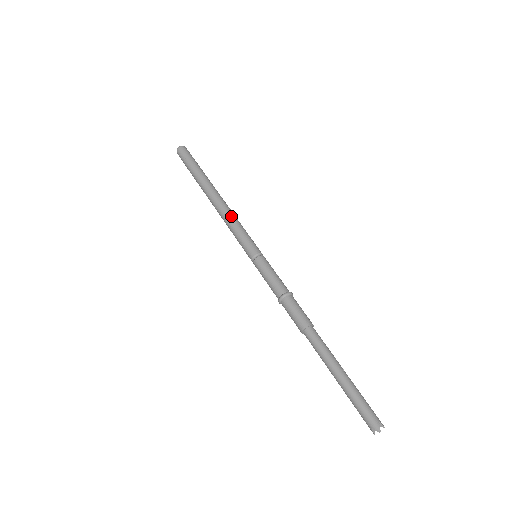
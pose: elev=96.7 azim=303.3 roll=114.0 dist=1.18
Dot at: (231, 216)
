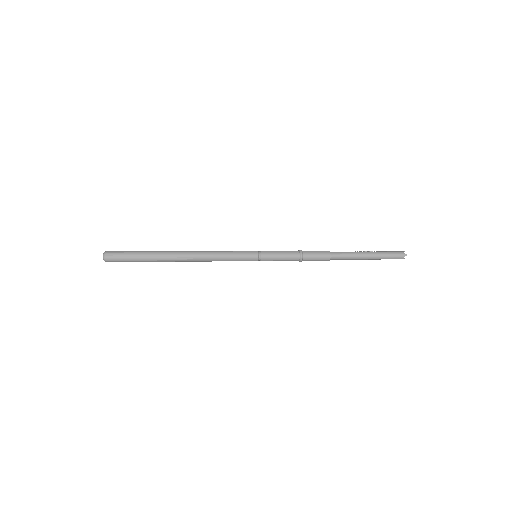
Dot at: (213, 254)
